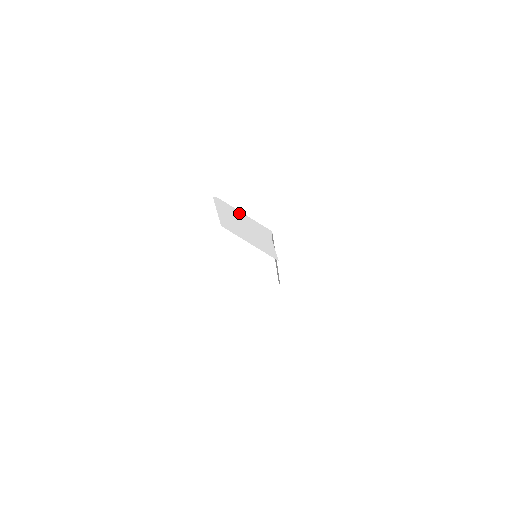
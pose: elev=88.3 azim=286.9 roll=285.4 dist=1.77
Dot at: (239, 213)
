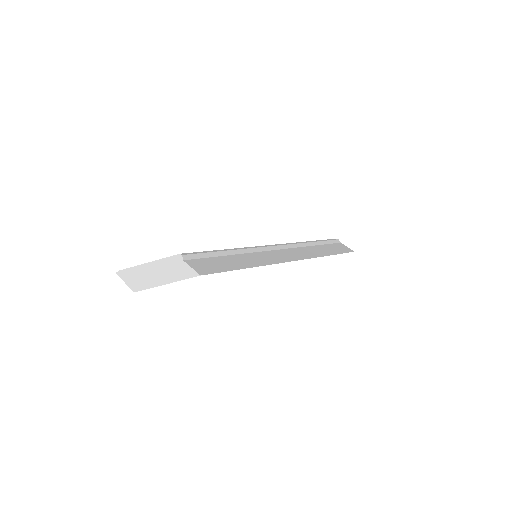
Dot at: (144, 266)
